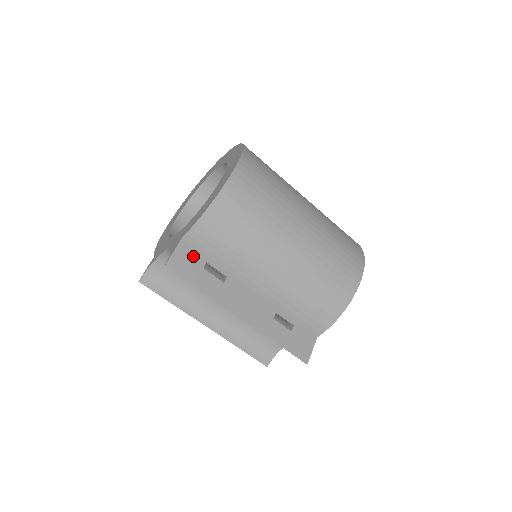
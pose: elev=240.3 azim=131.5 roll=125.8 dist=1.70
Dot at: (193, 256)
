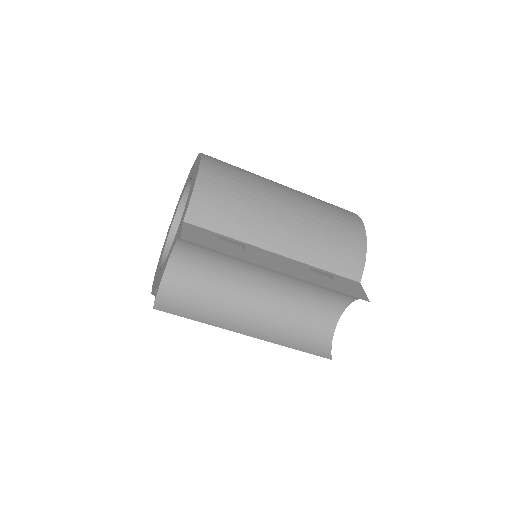
Dot at: (202, 232)
